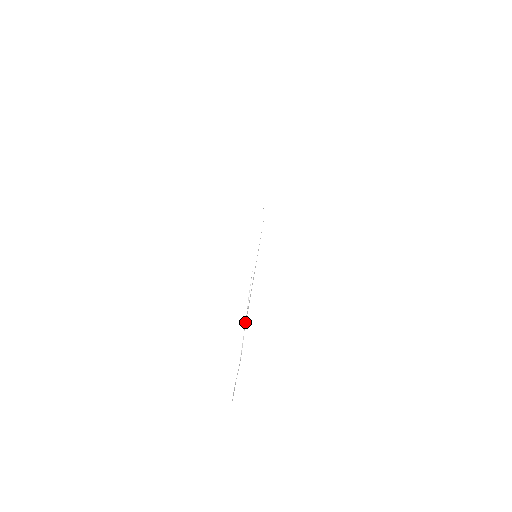
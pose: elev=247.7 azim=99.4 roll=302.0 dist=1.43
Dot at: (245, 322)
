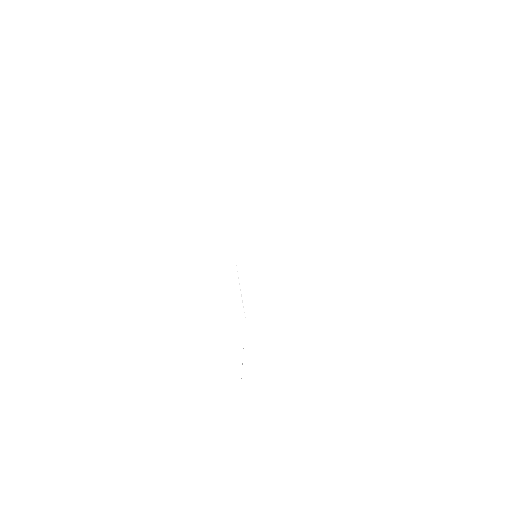
Dot at: occluded
